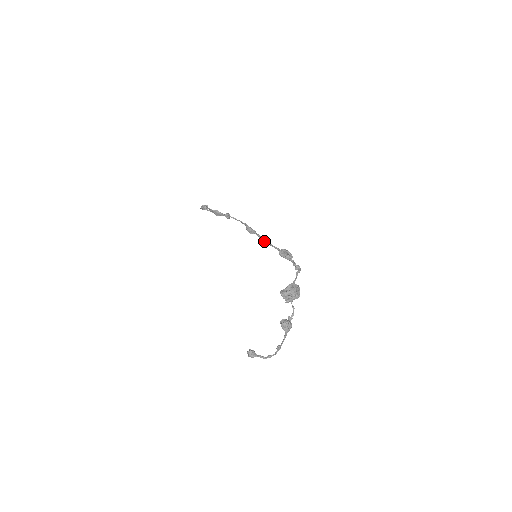
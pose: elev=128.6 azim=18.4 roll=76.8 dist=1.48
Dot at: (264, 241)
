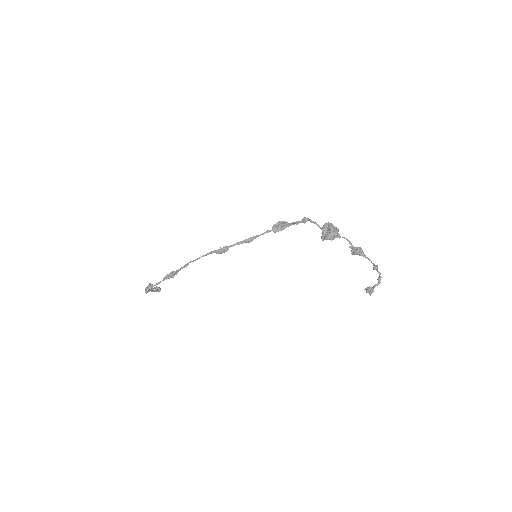
Dot at: (248, 241)
